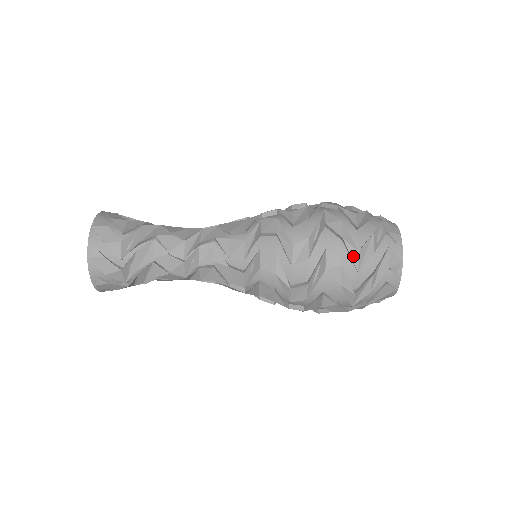
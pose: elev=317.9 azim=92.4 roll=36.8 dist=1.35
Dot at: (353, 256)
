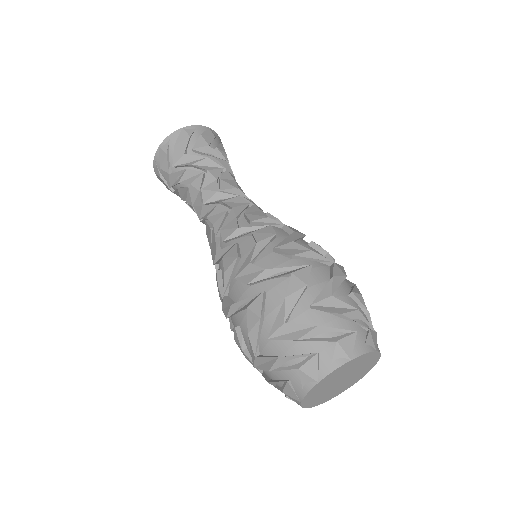
Dot at: (323, 293)
